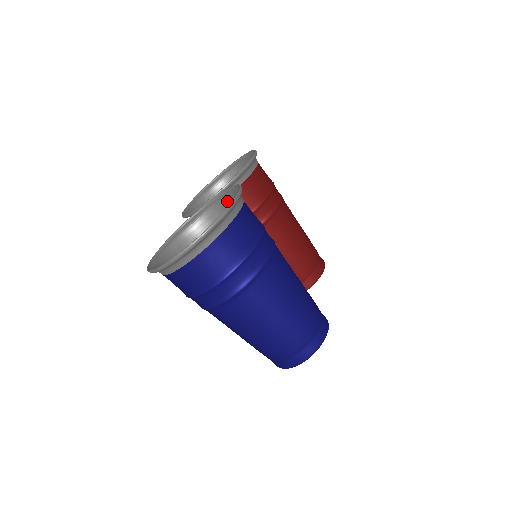
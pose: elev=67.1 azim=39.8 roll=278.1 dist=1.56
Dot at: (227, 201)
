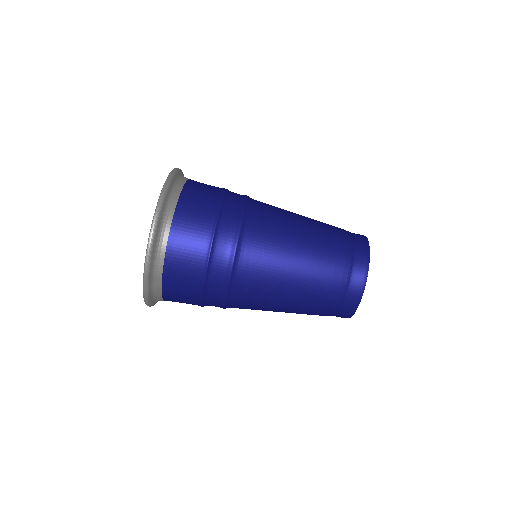
Dot at: occluded
